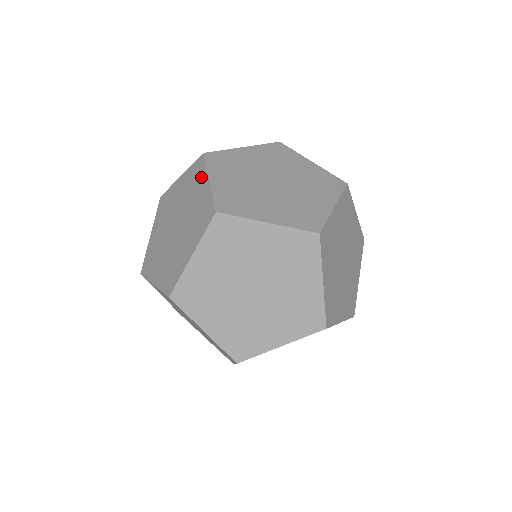
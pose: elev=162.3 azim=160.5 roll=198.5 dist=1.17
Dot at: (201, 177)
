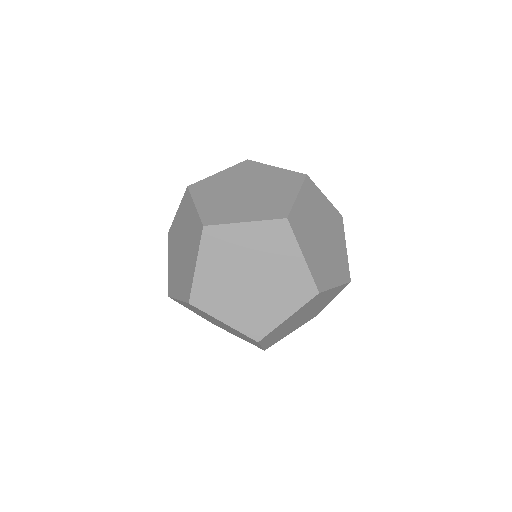
Dot at: (196, 248)
